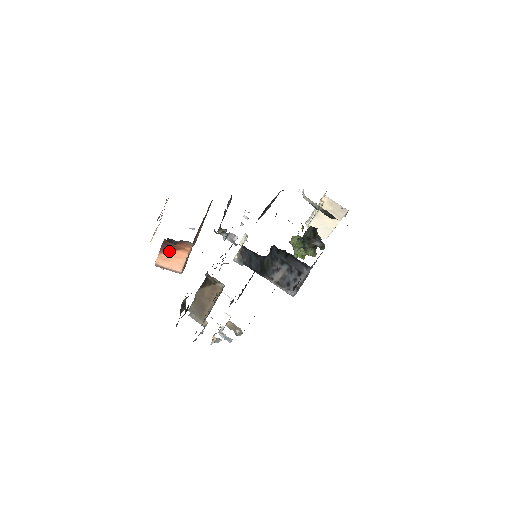
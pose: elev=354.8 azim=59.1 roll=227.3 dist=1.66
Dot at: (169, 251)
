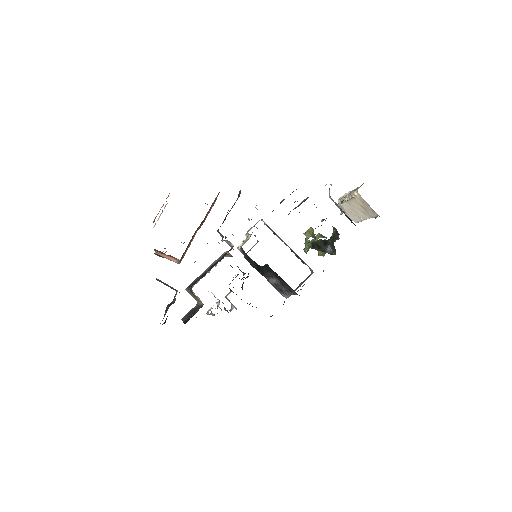
Dot at: occluded
